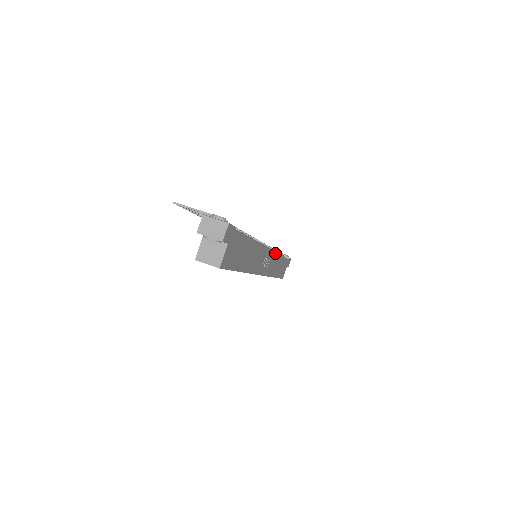
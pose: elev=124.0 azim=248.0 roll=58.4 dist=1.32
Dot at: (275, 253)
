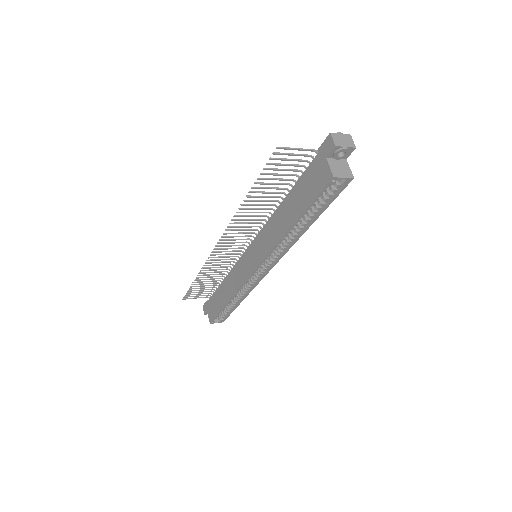
Dot at: occluded
